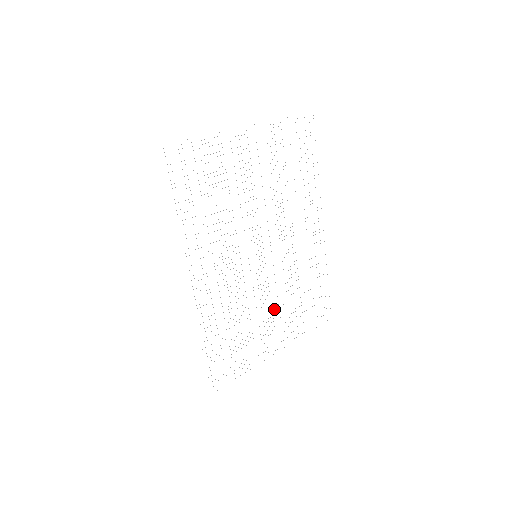
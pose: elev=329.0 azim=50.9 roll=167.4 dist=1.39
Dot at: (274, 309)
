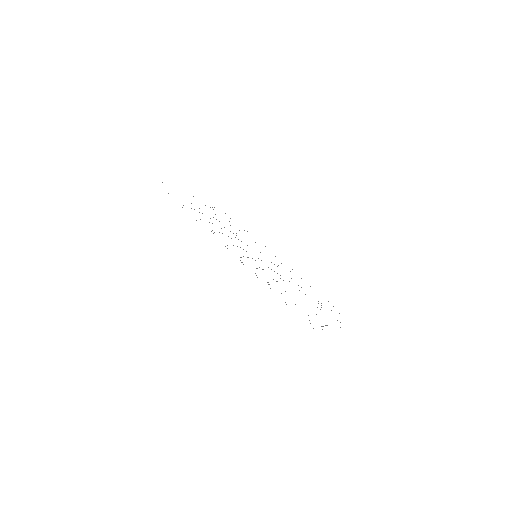
Dot at: occluded
